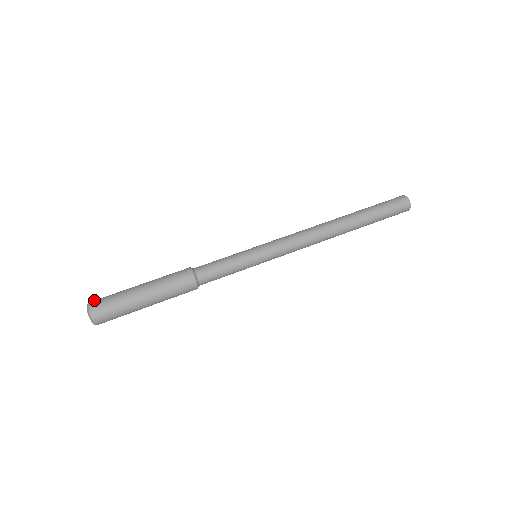
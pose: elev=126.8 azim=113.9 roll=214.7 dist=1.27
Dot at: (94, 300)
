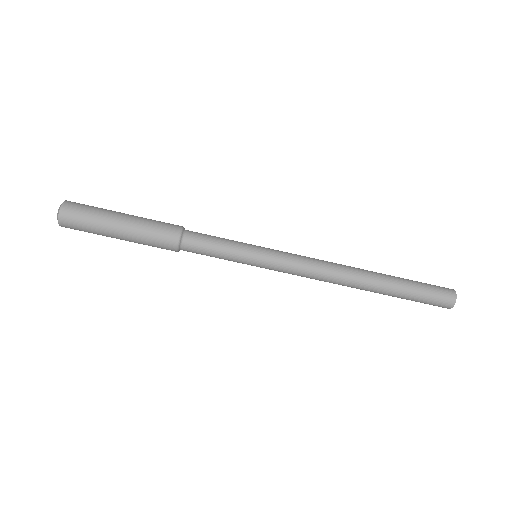
Dot at: (68, 206)
